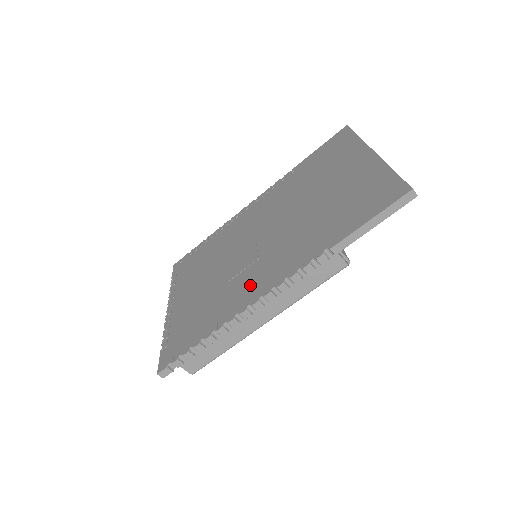
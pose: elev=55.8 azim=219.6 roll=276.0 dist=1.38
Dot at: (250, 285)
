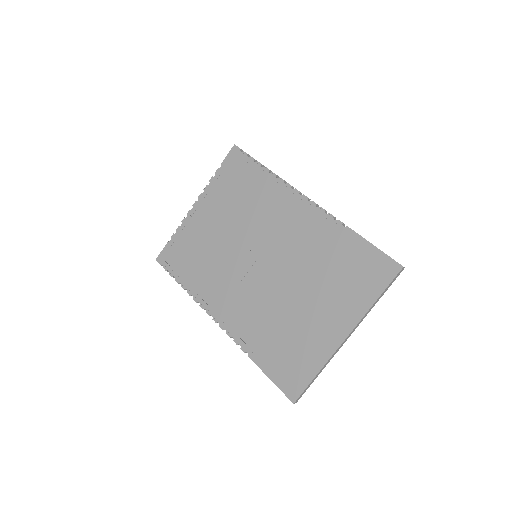
Dot at: (219, 295)
